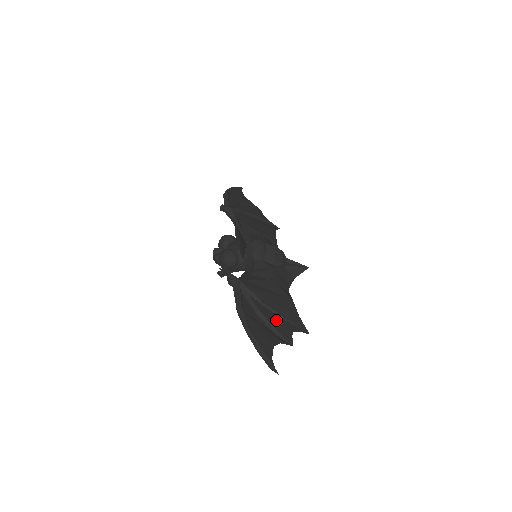
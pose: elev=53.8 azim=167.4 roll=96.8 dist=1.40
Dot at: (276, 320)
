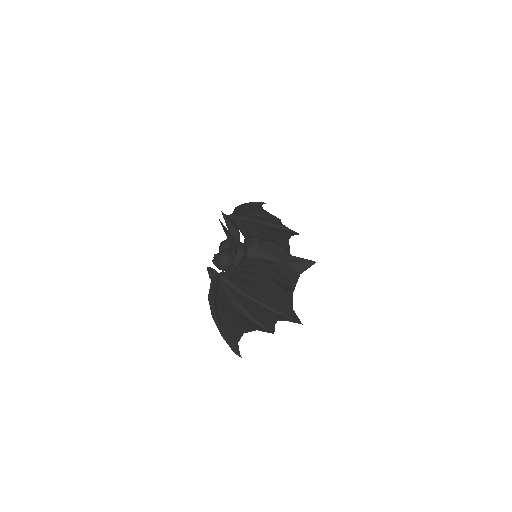
Dot at: (257, 309)
